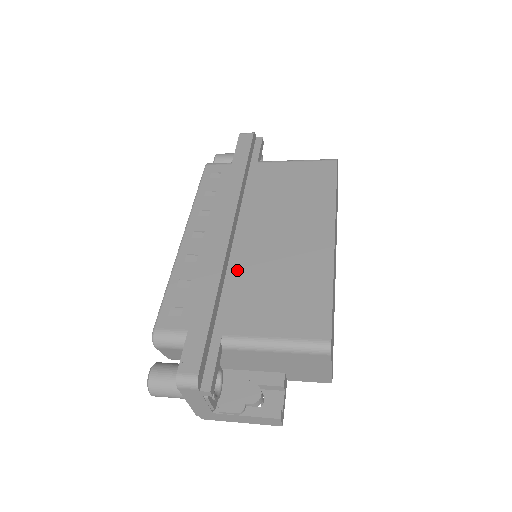
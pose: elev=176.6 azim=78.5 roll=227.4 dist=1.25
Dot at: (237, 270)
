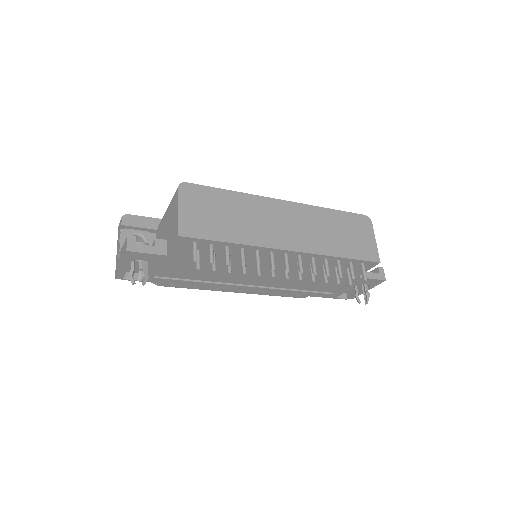
Dot at: occluded
